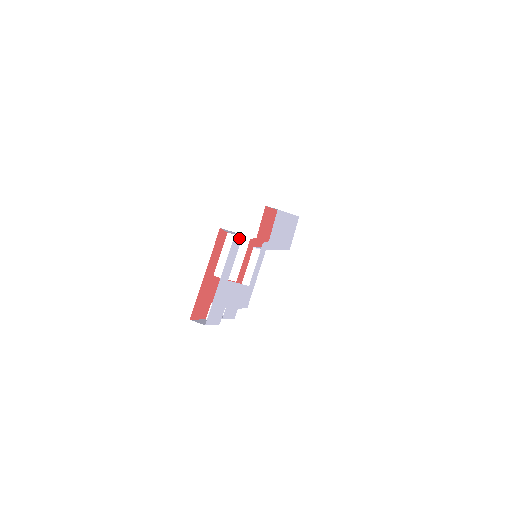
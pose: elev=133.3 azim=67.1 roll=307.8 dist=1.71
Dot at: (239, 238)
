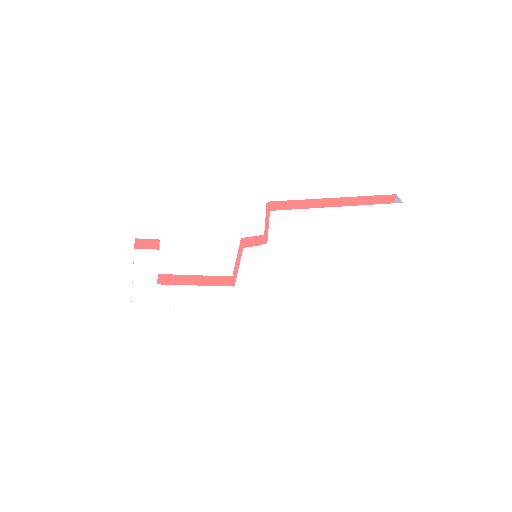
Dot at: (152, 251)
